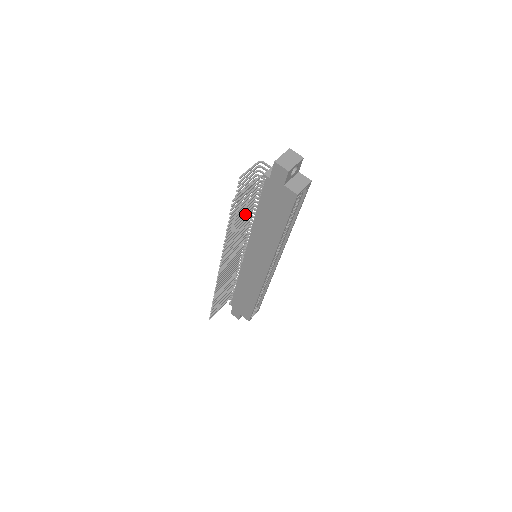
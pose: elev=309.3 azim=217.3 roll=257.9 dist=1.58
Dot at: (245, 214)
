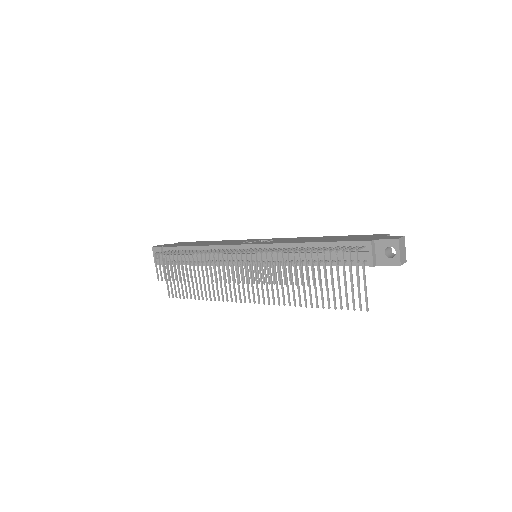
Dot at: (277, 256)
